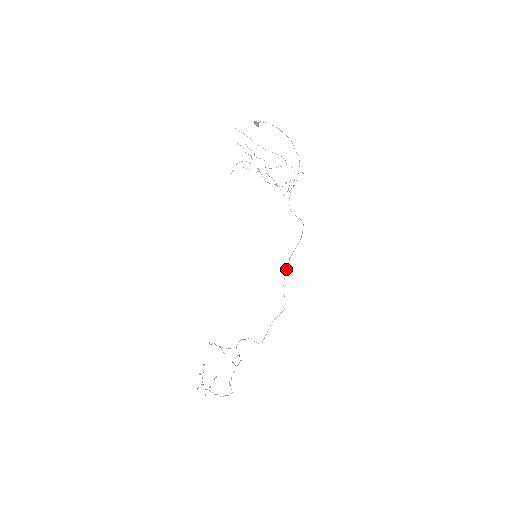
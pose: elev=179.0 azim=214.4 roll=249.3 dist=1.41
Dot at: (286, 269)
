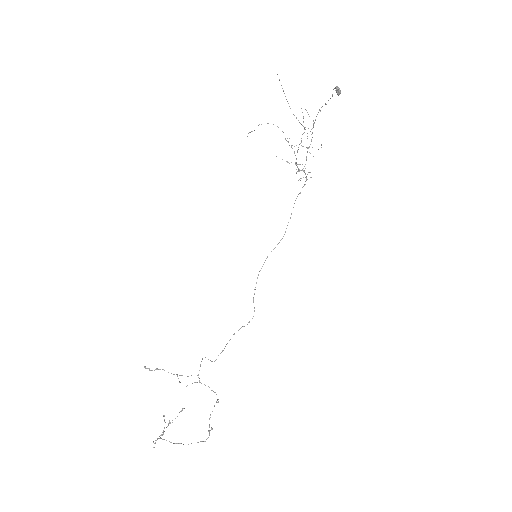
Dot at: occluded
